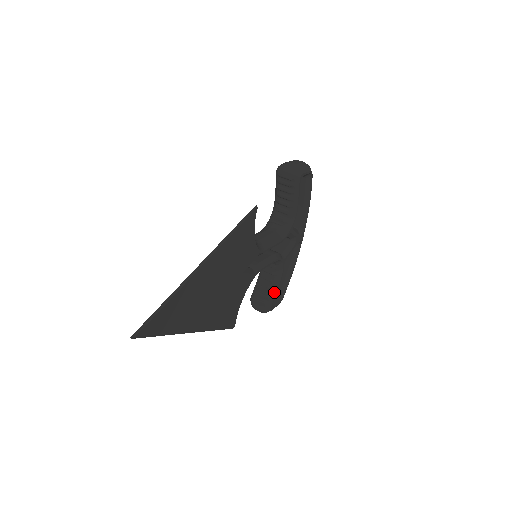
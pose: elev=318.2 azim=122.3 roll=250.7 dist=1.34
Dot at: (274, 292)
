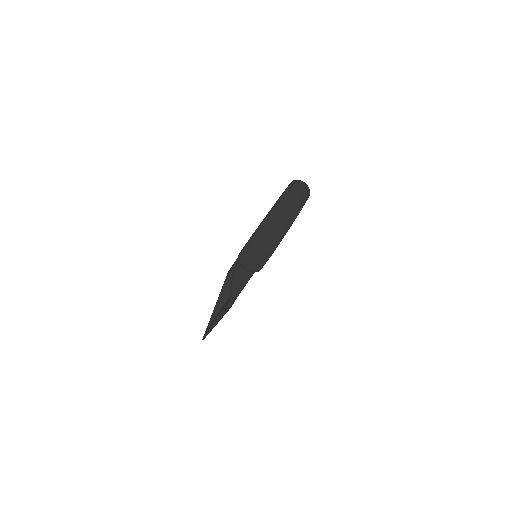
Dot at: occluded
